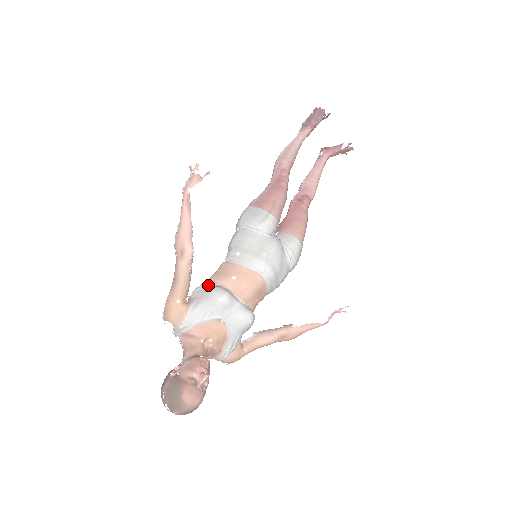
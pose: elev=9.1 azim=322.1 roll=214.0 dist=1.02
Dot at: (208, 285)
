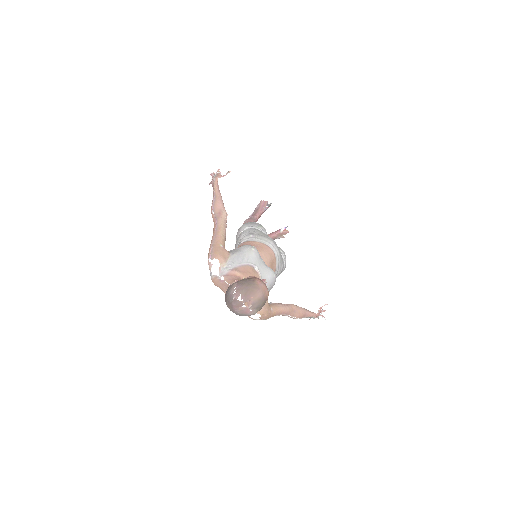
Dot at: (236, 248)
